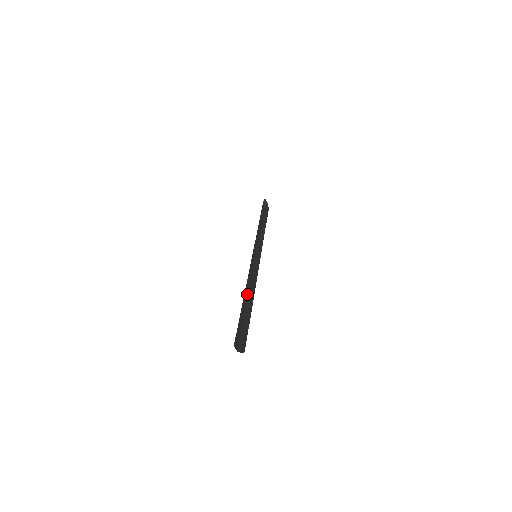
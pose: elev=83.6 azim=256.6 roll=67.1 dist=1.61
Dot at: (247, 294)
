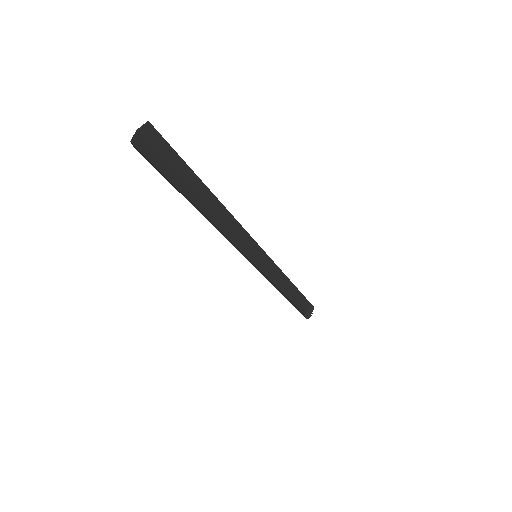
Dot at: (209, 217)
